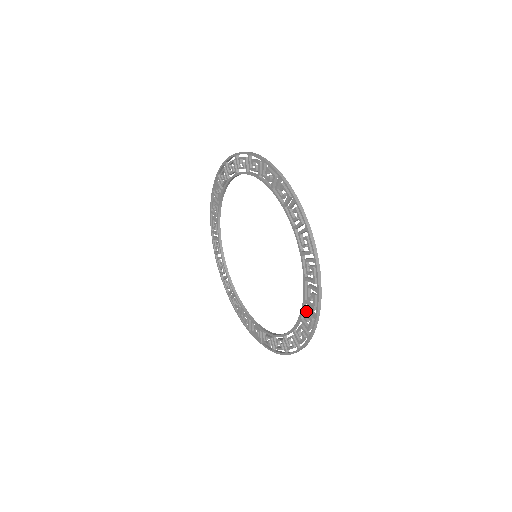
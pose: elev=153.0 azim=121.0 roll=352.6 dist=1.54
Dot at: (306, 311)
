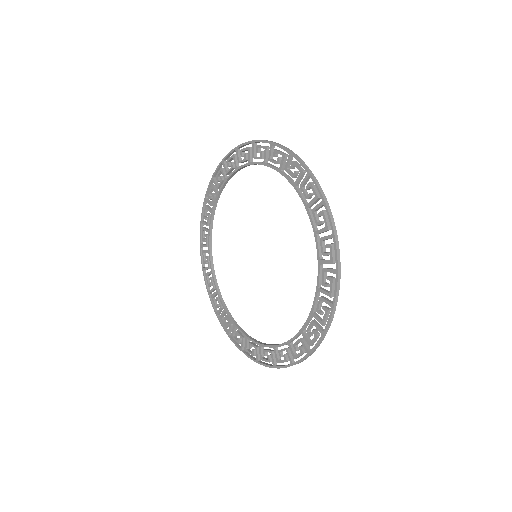
Dot at: (312, 325)
